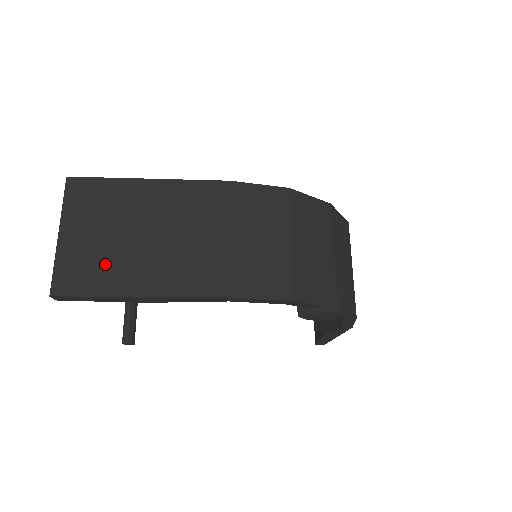
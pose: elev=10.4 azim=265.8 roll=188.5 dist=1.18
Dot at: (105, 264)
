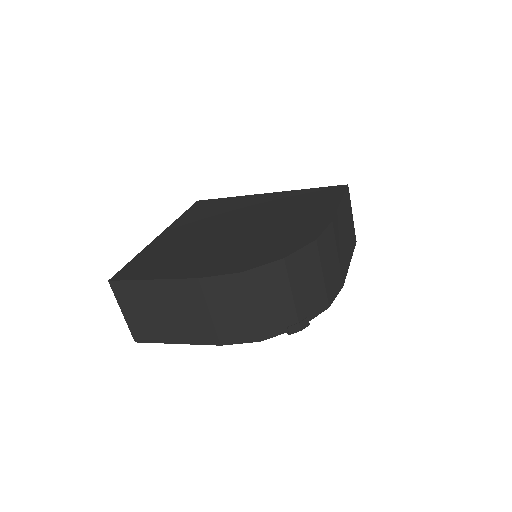
Dot at: (152, 328)
